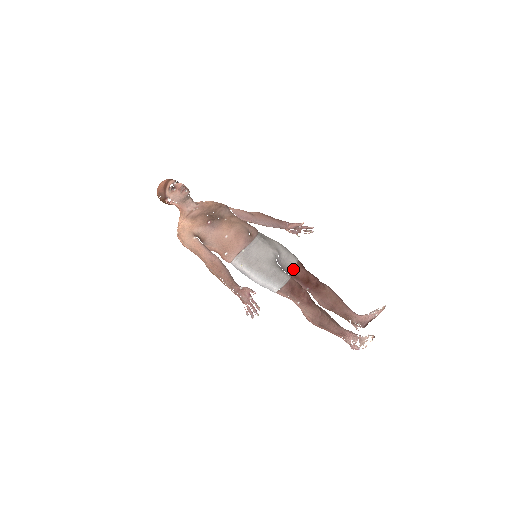
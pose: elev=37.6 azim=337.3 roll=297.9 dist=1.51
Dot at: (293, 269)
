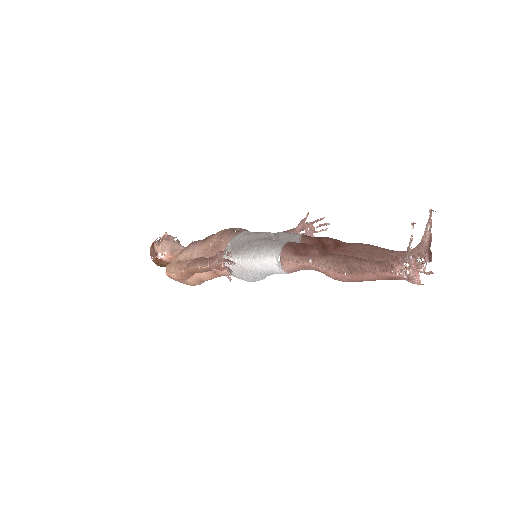
Dot at: (298, 242)
